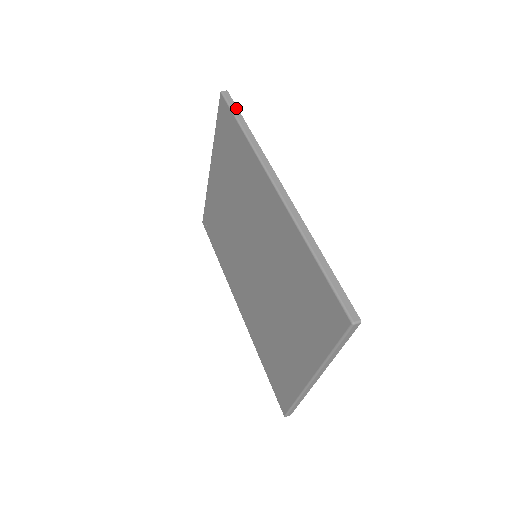
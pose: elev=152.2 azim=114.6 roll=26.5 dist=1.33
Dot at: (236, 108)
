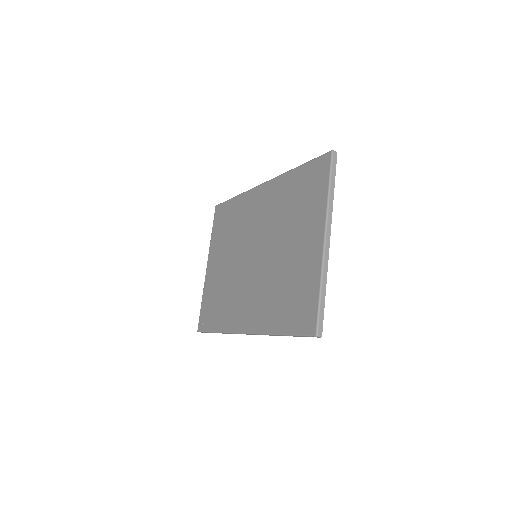
Dot at: occluded
